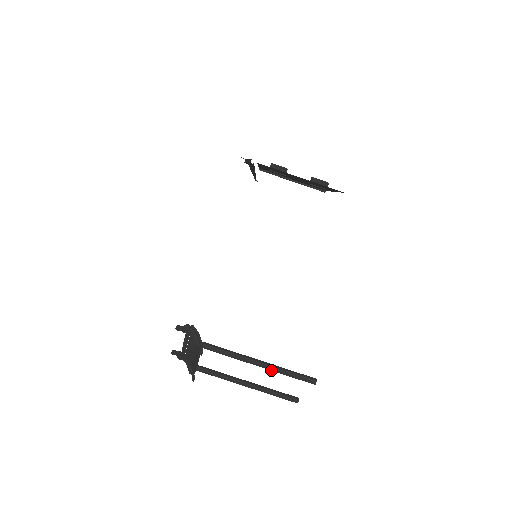
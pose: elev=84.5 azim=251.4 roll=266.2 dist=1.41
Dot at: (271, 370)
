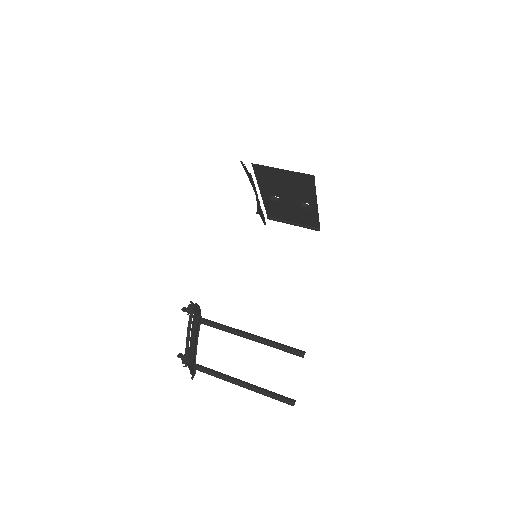
Dot at: (262, 342)
